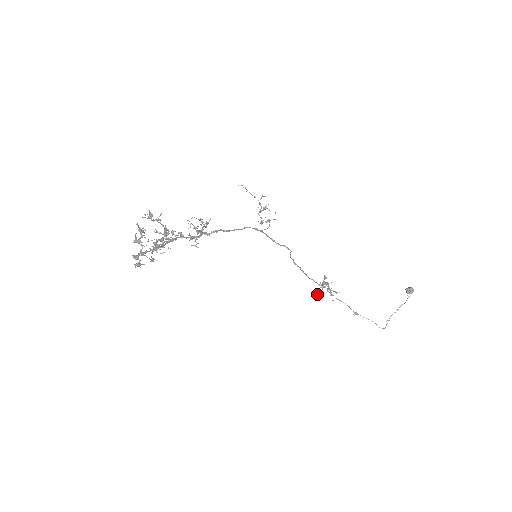
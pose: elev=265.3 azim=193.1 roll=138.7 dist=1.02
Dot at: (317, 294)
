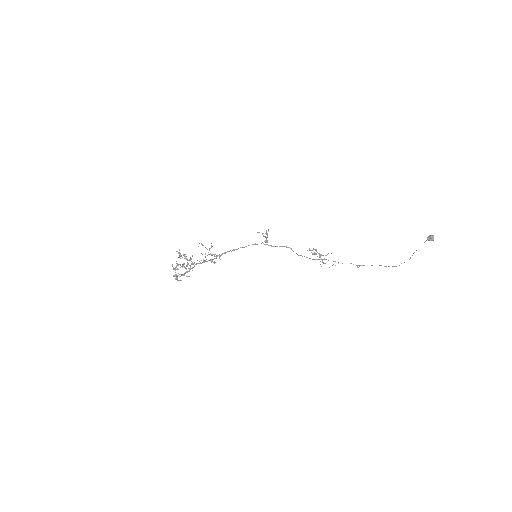
Dot at: occluded
